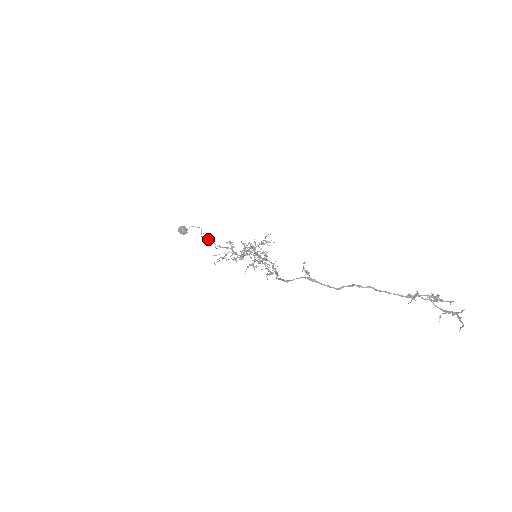
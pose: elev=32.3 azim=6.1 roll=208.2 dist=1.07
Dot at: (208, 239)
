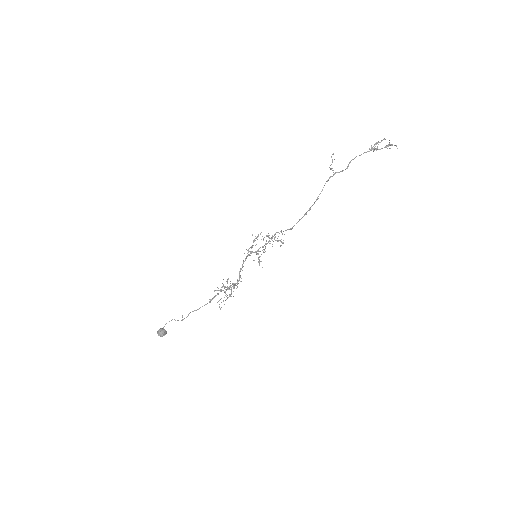
Dot at: (192, 311)
